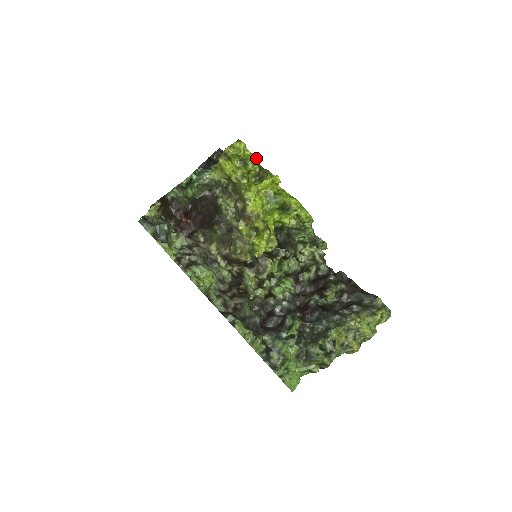
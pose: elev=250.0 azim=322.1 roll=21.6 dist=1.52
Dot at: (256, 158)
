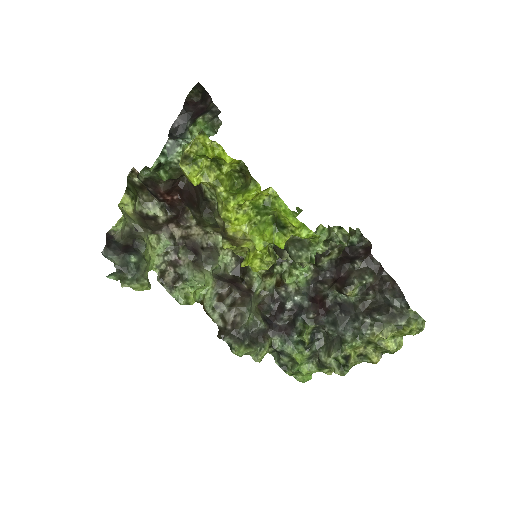
Dot at: (230, 162)
